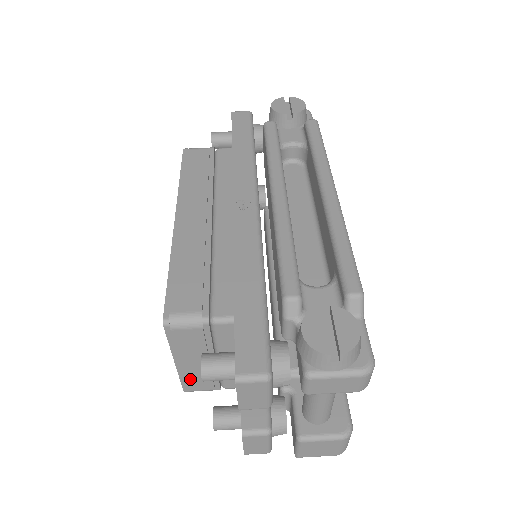
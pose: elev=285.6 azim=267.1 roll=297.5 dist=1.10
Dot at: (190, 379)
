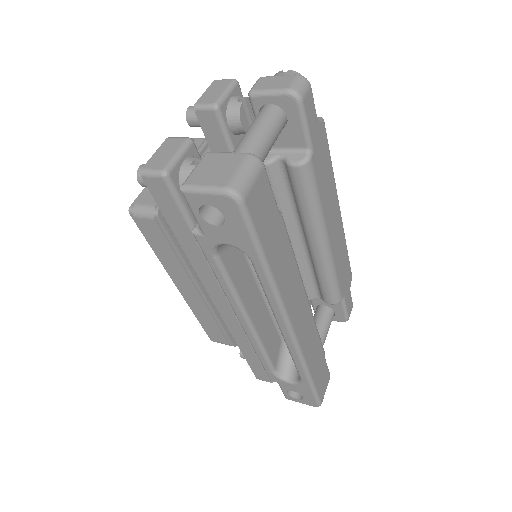
Dot at: occluded
